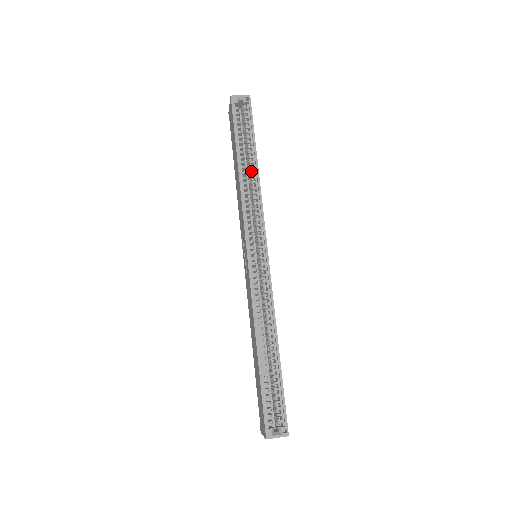
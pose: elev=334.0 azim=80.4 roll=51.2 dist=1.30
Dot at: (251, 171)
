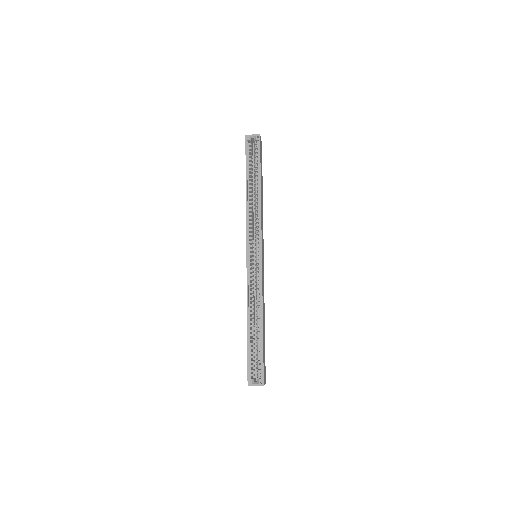
Dot at: (256, 193)
